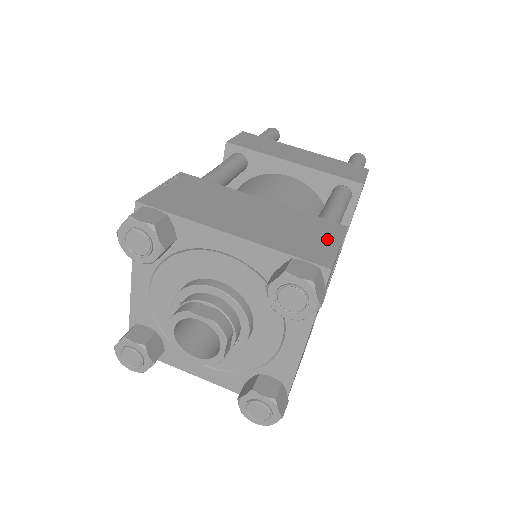
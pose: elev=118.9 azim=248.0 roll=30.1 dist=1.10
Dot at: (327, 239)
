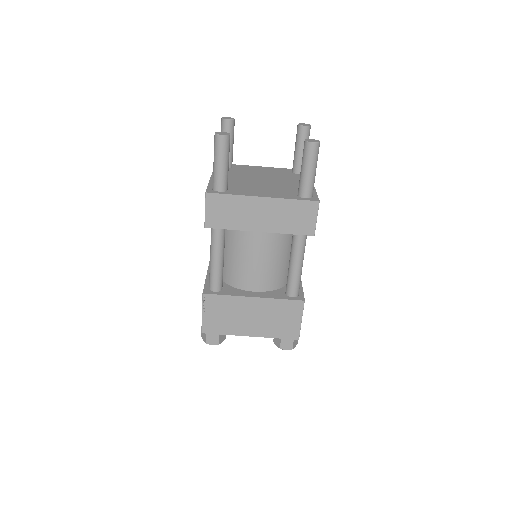
Dot at: (295, 319)
